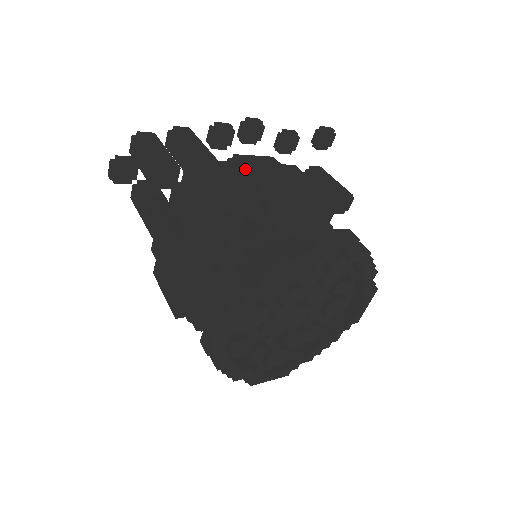
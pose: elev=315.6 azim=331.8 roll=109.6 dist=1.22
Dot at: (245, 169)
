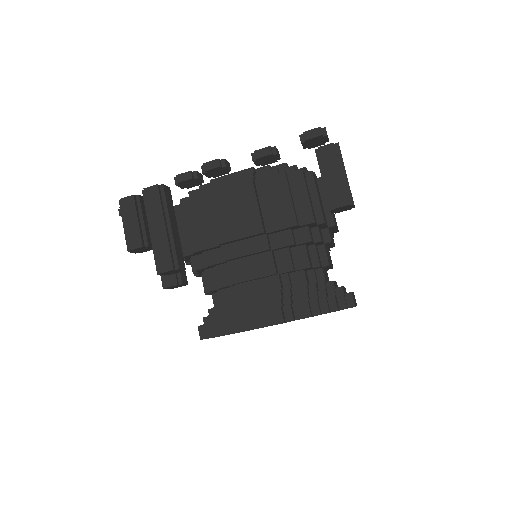
Dot at: (212, 216)
